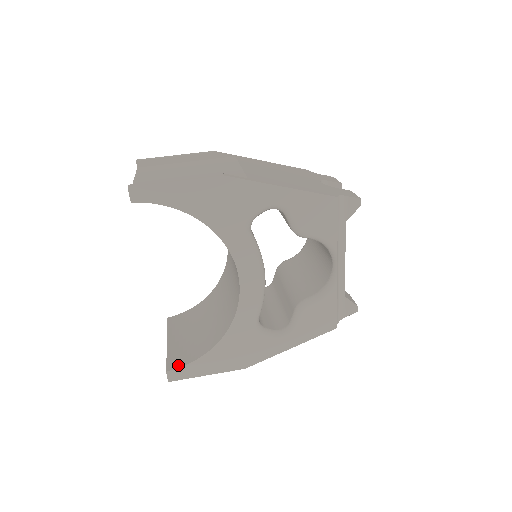
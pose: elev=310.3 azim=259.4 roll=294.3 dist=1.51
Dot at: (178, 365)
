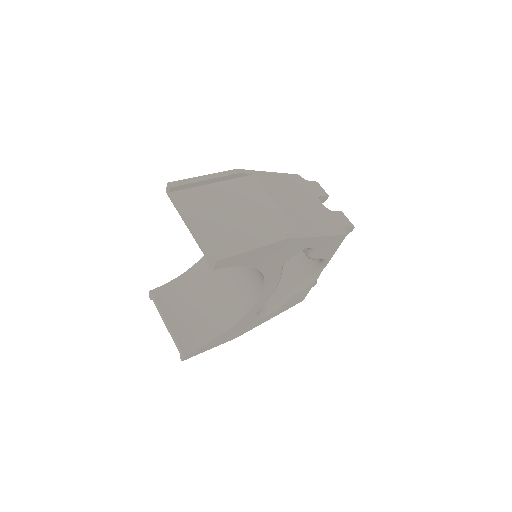
Dot at: (192, 349)
